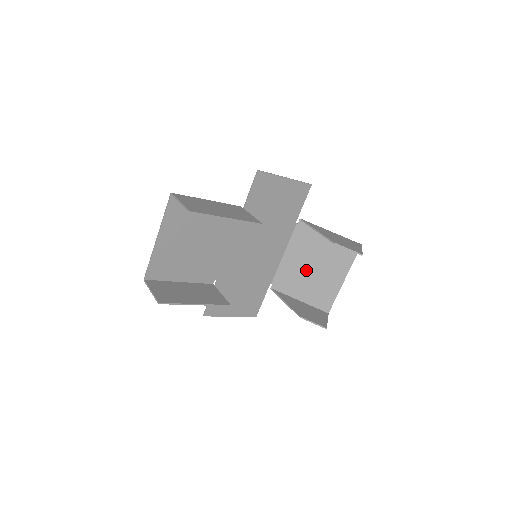
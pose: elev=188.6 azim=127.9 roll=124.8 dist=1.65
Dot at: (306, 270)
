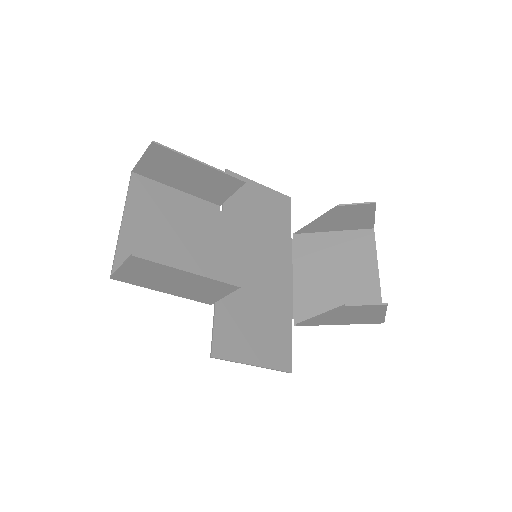
Dot at: (327, 282)
